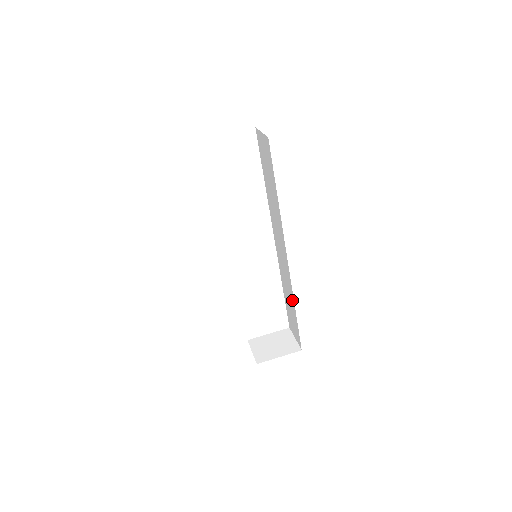
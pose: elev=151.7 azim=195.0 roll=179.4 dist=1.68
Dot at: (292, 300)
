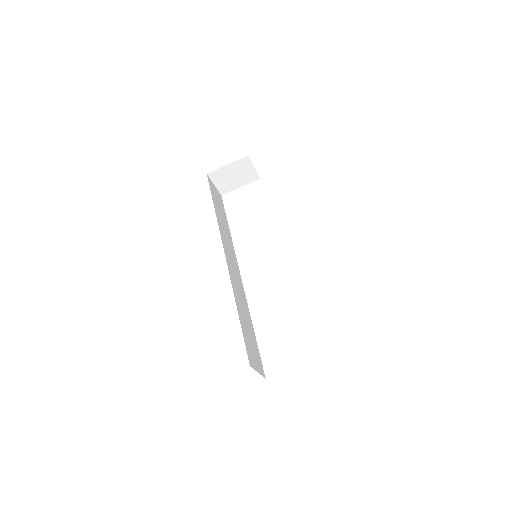
Dot at: occluded
